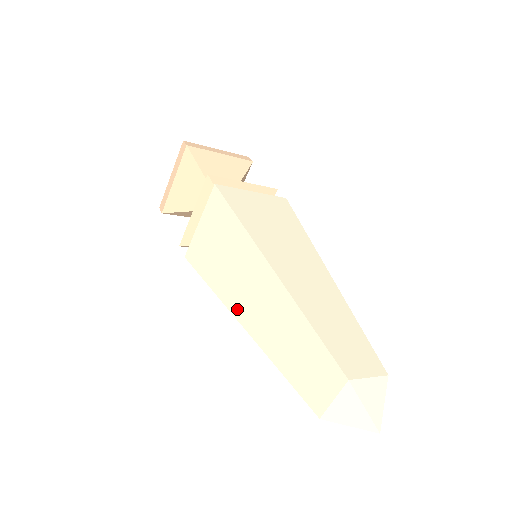
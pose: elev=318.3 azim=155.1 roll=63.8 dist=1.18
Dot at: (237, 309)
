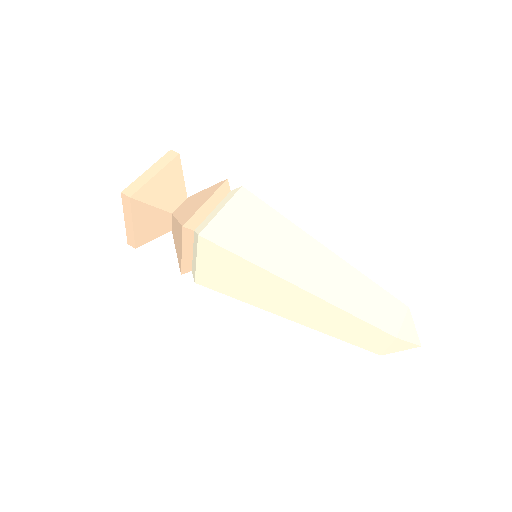
Dot at: (276, 311)
